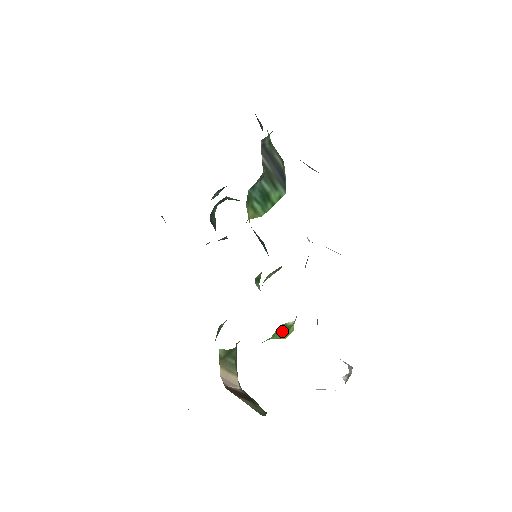
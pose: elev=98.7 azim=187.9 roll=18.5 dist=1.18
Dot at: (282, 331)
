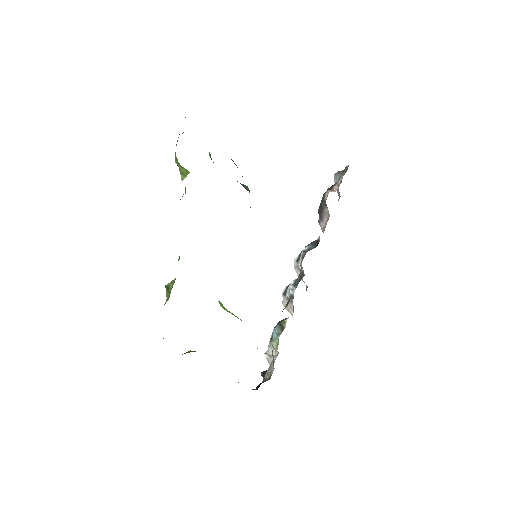
Dot at: occluded
